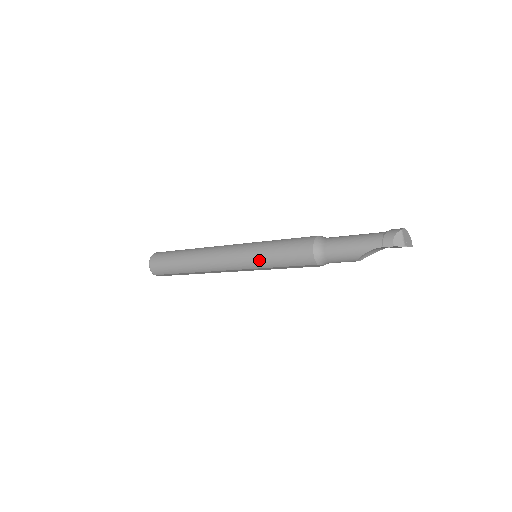
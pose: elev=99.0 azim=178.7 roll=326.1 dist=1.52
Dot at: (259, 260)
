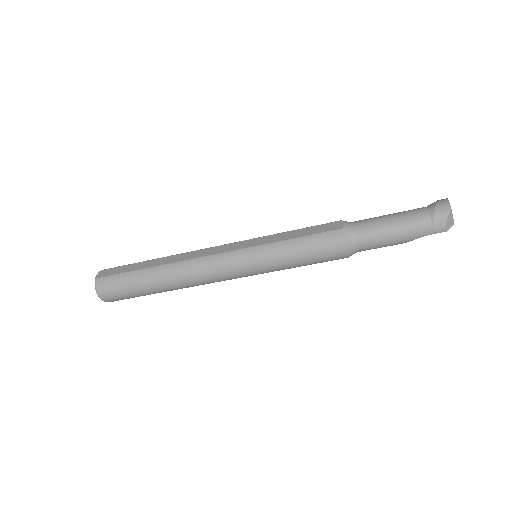
Dot at: (272, 270)
